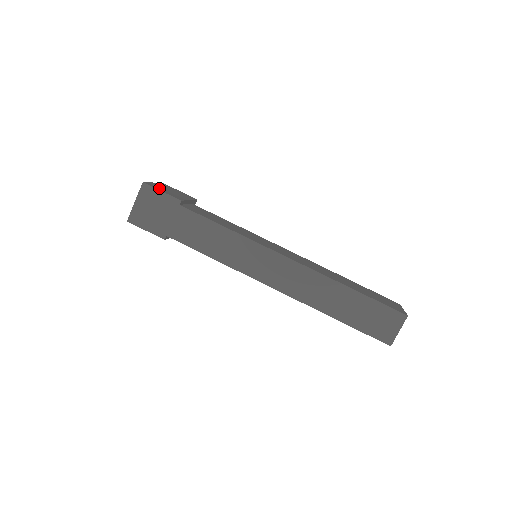
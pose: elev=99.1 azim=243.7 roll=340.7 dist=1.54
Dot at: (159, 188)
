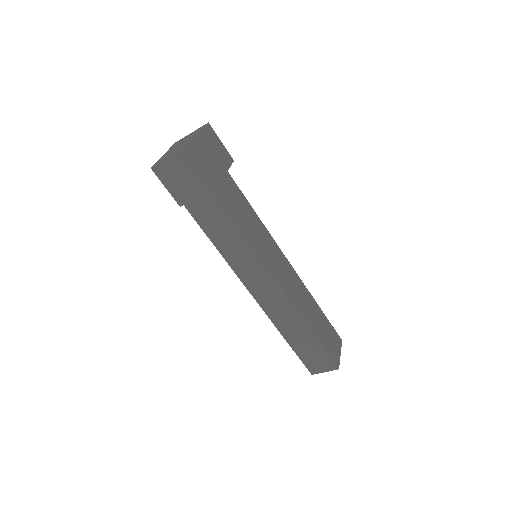
Dot at: (201, 156)
